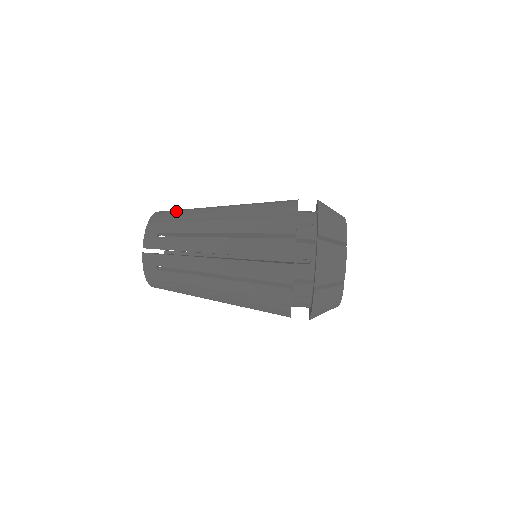
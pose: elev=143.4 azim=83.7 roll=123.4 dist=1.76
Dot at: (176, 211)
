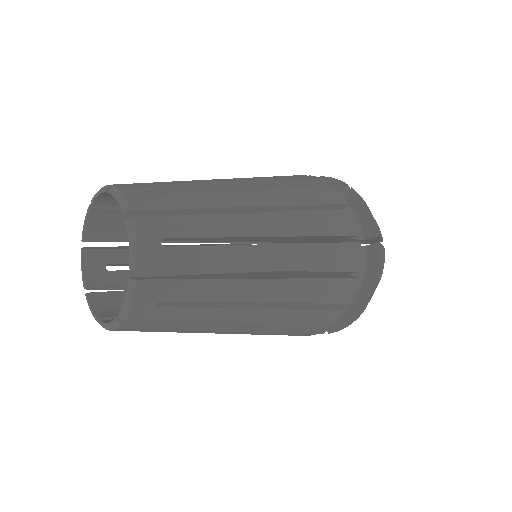
Dot at: occluded
